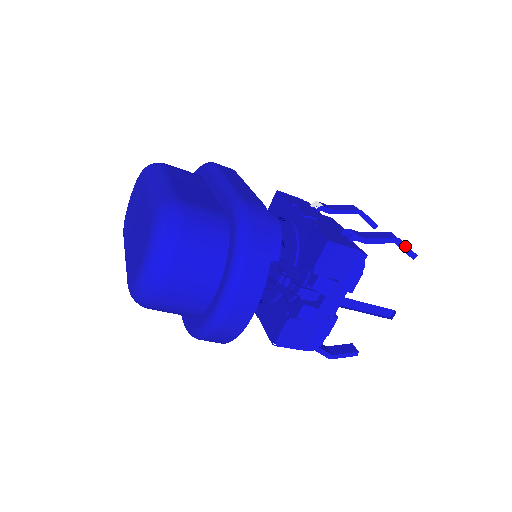
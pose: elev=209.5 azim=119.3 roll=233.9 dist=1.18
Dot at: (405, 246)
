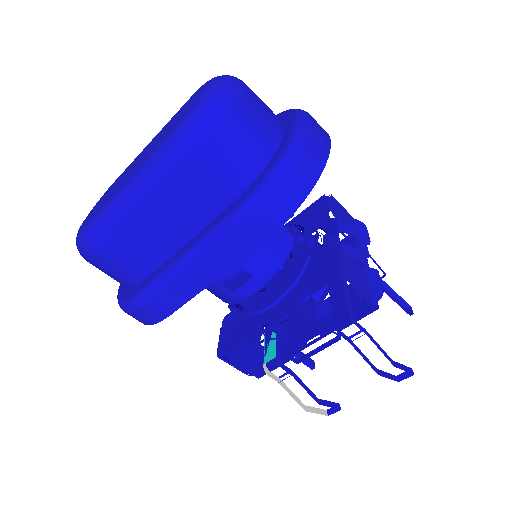
Dot at: (373, 260)
